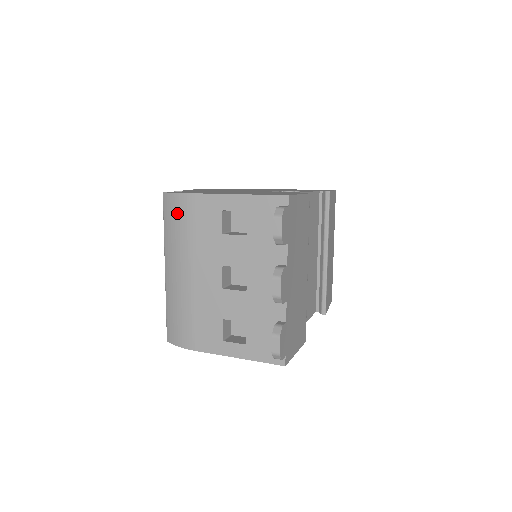
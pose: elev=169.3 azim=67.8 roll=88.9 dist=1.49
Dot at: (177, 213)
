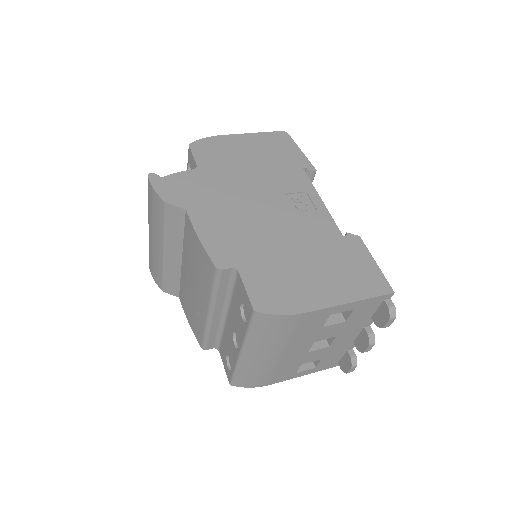
Dot at: (278, 327)
